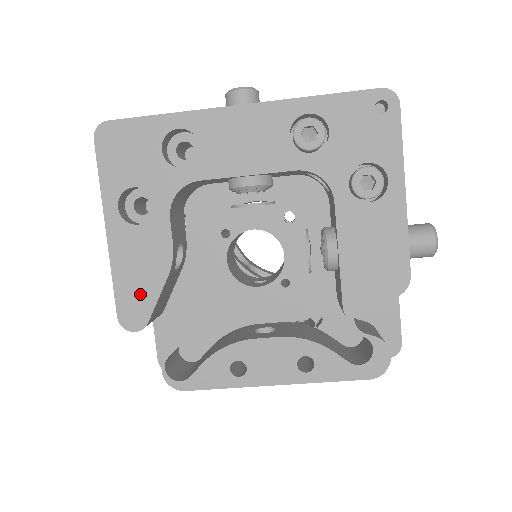
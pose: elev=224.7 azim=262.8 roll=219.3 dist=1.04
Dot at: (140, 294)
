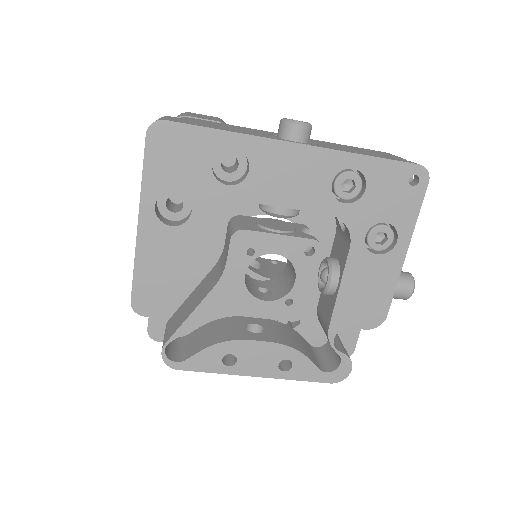
Dot at: (158, 286)
